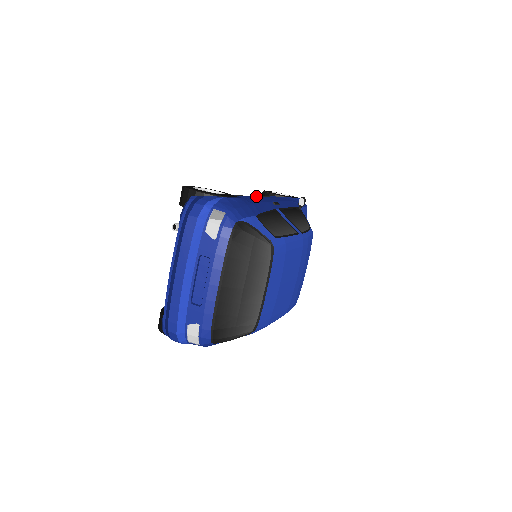
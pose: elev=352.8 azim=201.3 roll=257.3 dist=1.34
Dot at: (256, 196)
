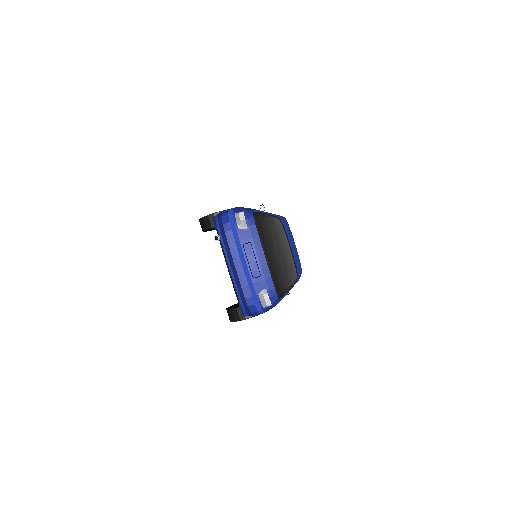
Dot at: occluded
